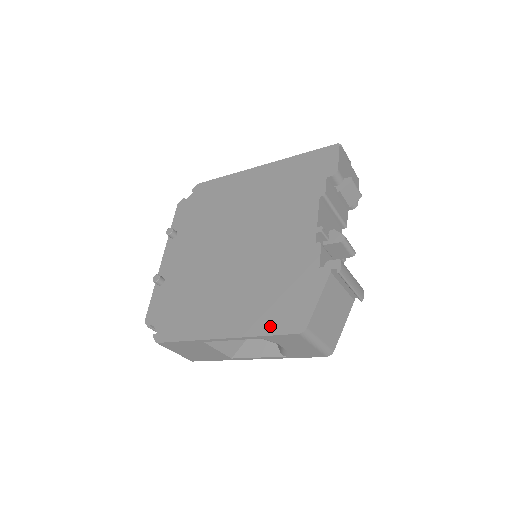
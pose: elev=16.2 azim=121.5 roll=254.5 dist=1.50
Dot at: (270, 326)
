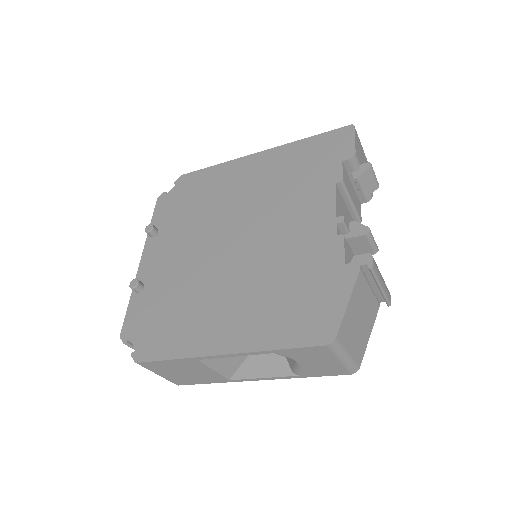
Dot at: (287, 337)
